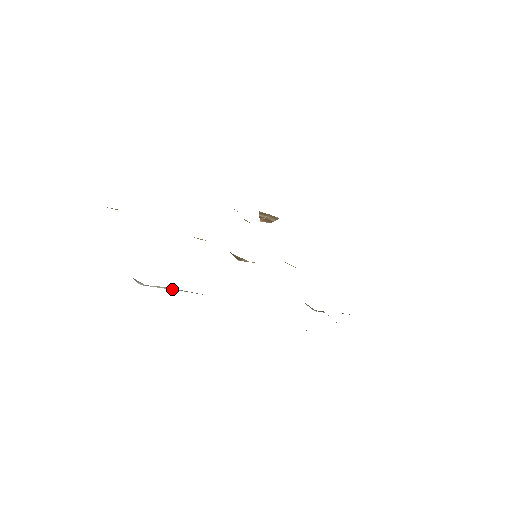
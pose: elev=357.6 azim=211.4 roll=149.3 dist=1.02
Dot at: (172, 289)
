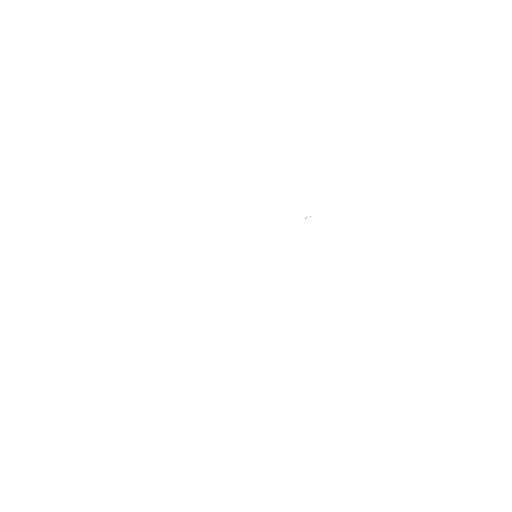
Dot at: occluded
